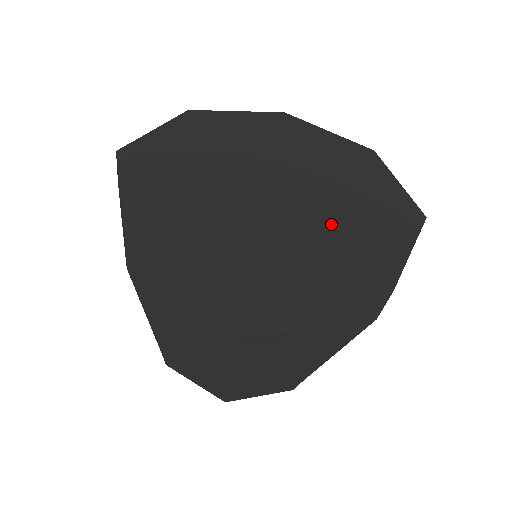
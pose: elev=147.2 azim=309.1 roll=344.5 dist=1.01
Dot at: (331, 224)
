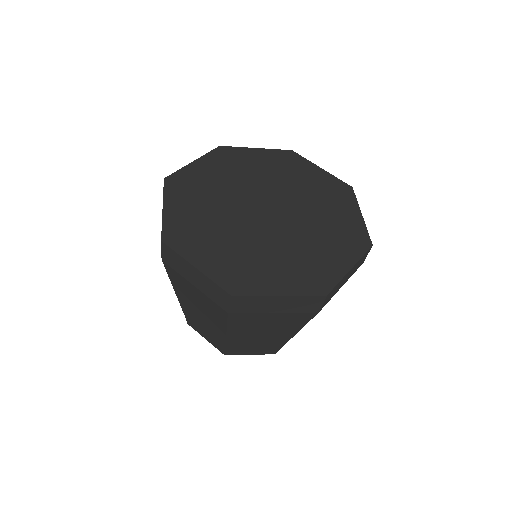
Dot at: (260, 249)
